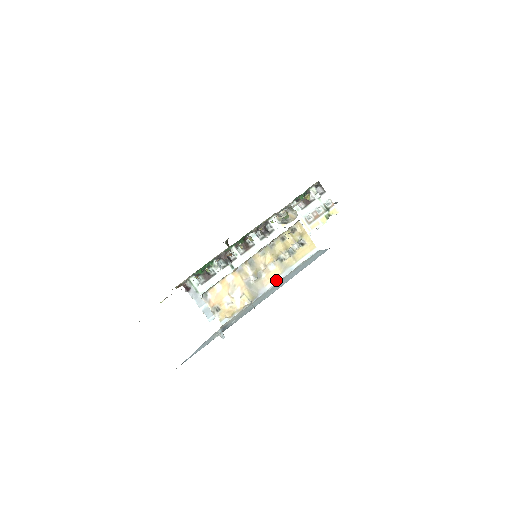
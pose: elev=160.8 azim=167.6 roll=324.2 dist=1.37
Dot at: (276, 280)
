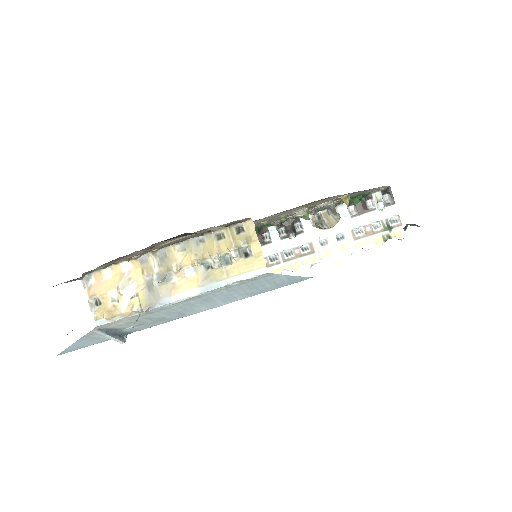
Dot at: (189, 293)
